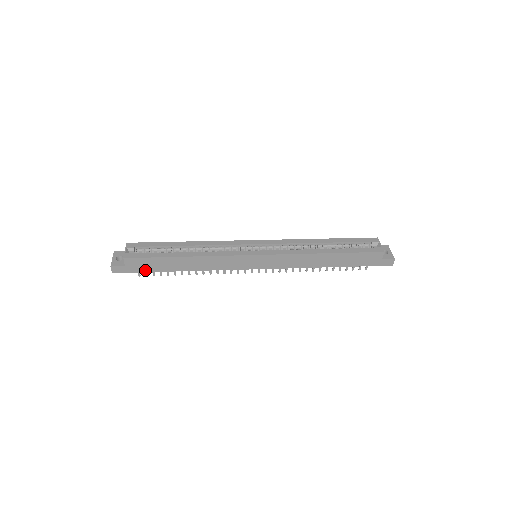
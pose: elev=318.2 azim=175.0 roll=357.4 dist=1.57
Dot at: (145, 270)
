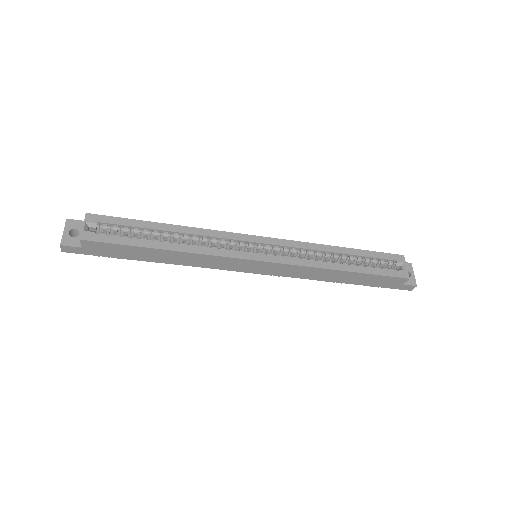
Dot at: (108, 255)
